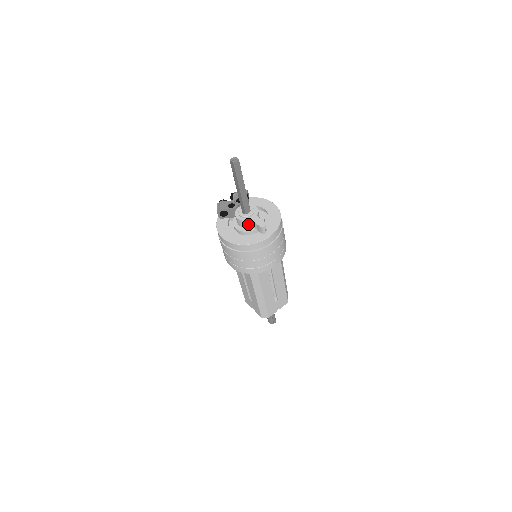
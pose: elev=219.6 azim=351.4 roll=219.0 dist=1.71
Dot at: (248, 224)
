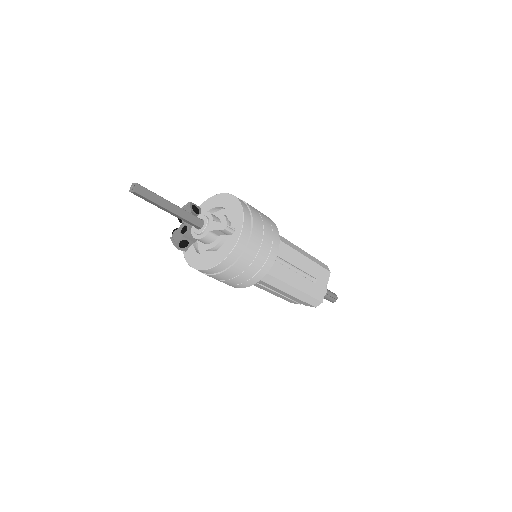
Dot at: (212, 236)
